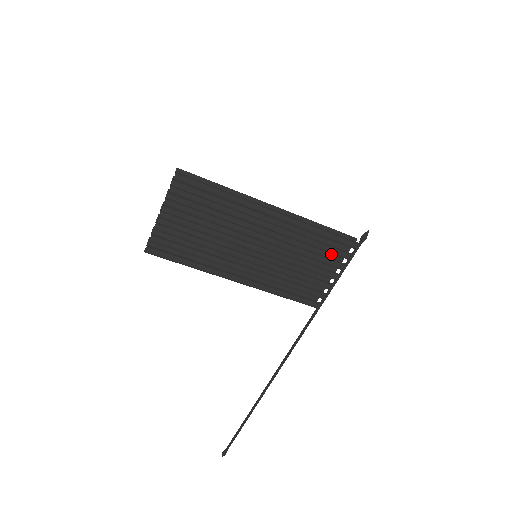
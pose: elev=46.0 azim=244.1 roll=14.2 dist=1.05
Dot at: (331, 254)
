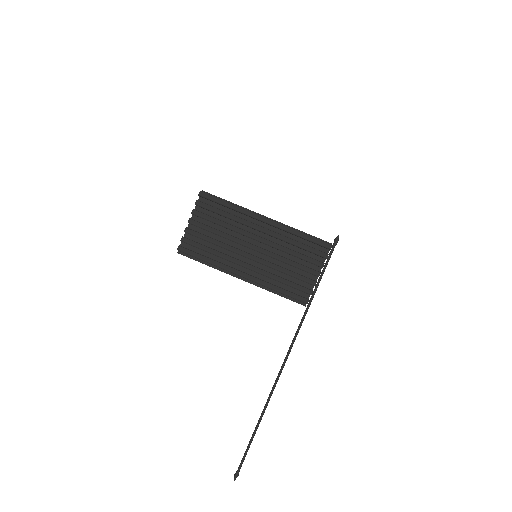
Dot at: (314, 257)
